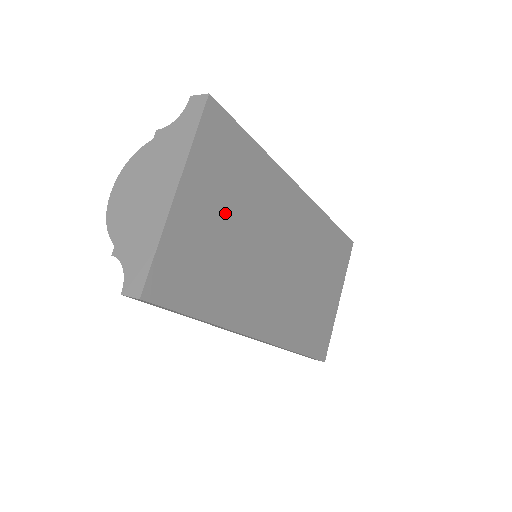
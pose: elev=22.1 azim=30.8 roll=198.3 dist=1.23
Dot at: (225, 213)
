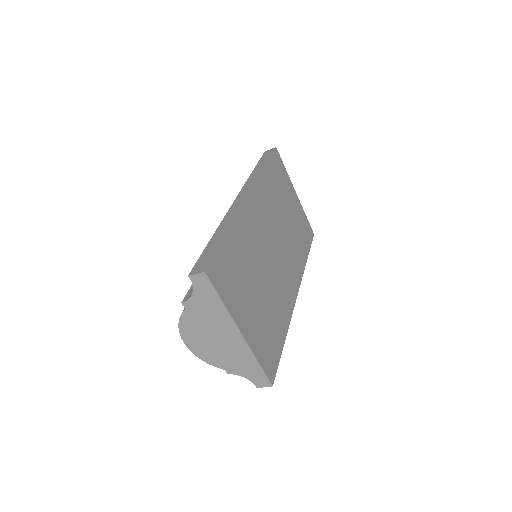
Dot at: (252, 292)
